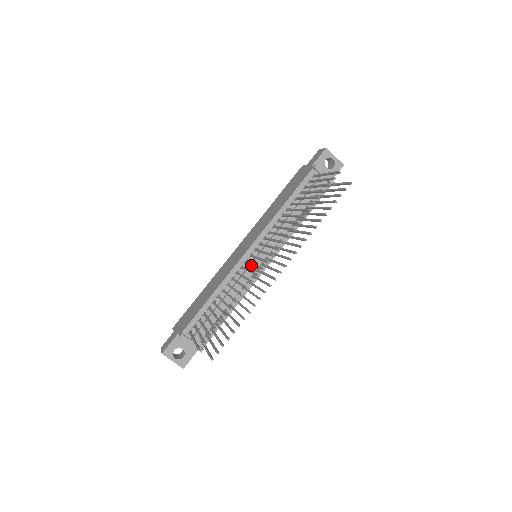
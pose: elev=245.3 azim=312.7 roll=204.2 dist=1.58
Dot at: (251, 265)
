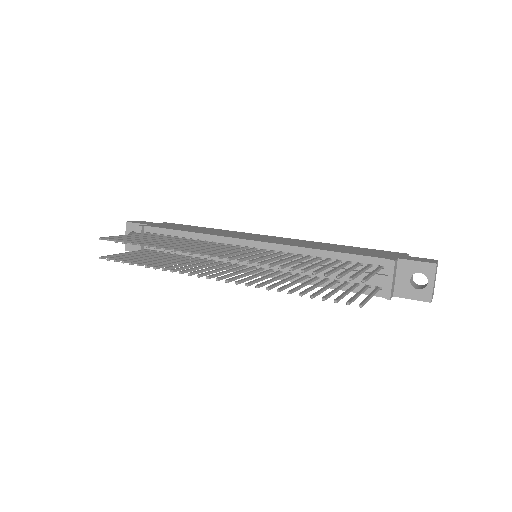
Dot at: occluded
